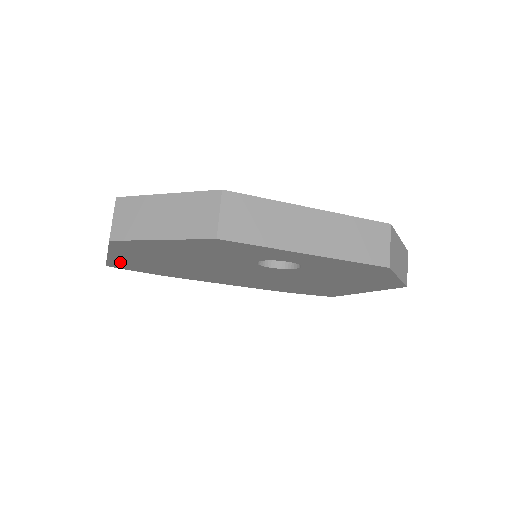
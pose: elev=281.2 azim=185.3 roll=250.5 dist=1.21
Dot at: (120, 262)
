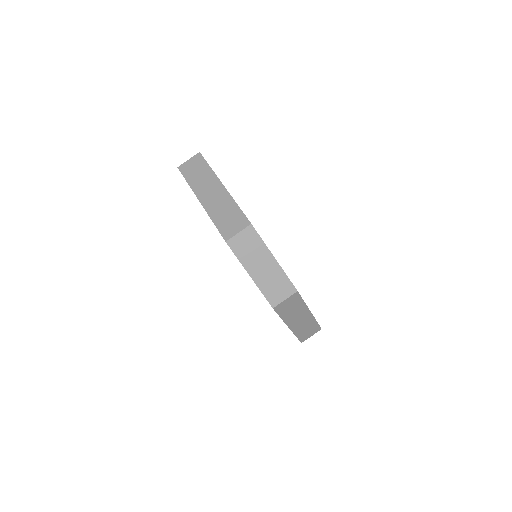
Dot at: occluded
